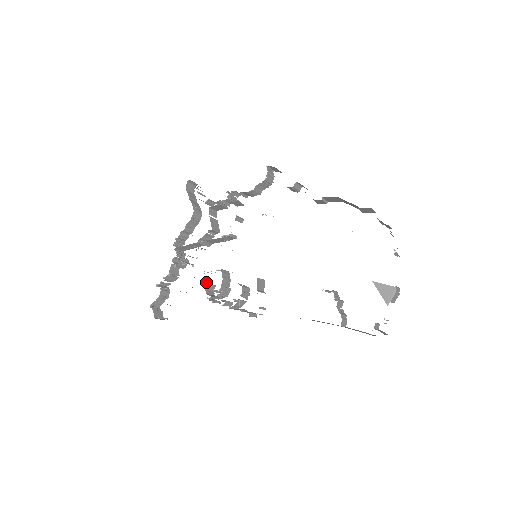
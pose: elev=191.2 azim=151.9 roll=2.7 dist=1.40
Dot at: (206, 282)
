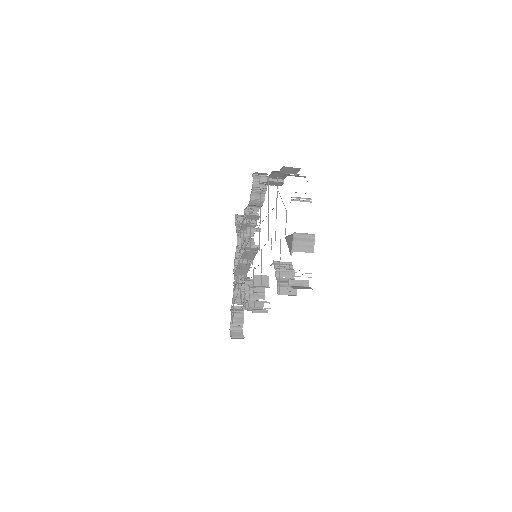
Dot at: occluded
